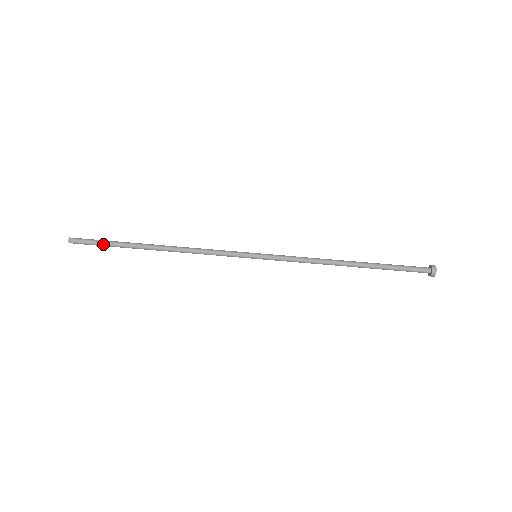
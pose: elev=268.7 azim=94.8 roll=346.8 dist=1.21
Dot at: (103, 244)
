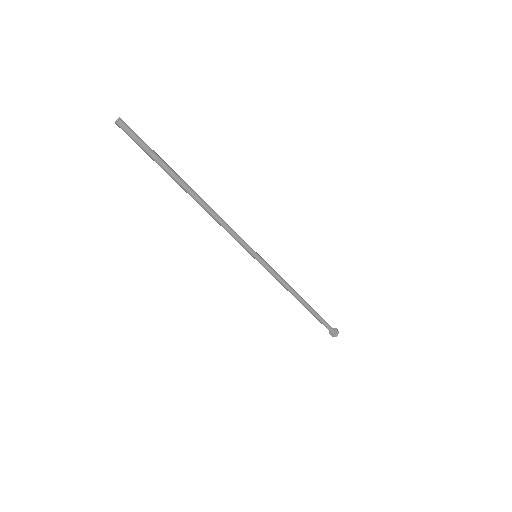
Dot at: (150, 154)
